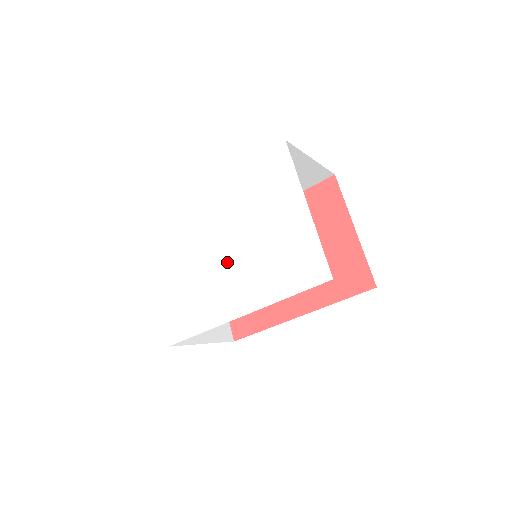
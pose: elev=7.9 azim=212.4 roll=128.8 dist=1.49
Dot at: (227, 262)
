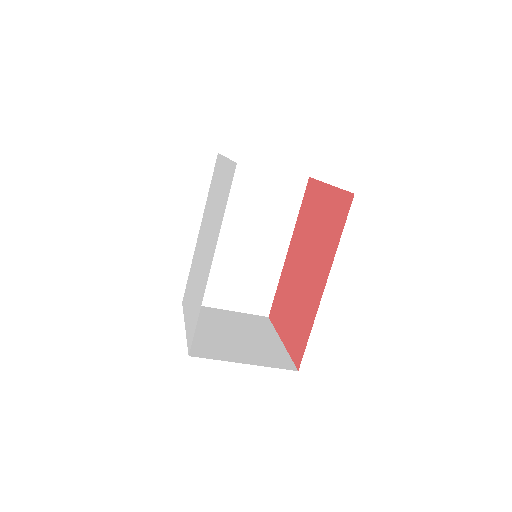
Dot at: (206, 249)
